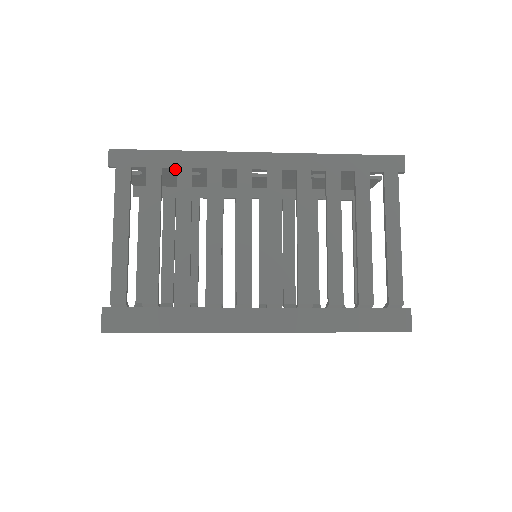
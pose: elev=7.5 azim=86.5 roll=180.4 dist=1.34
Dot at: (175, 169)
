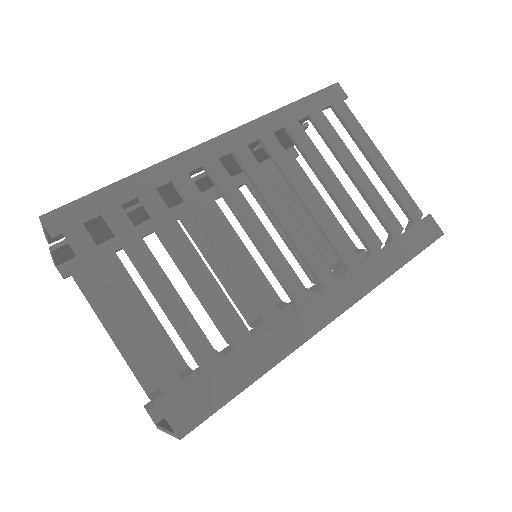
Dot at: occluded
